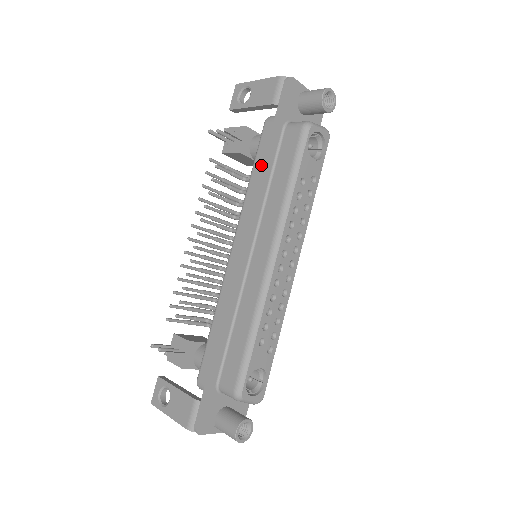
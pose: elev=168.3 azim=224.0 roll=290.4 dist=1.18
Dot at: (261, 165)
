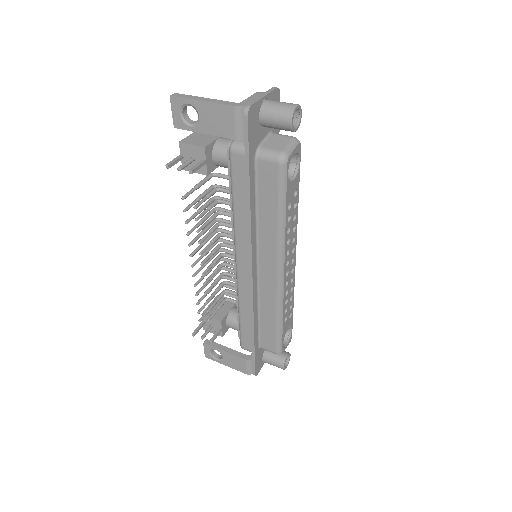
Dot at: (243, 199)
